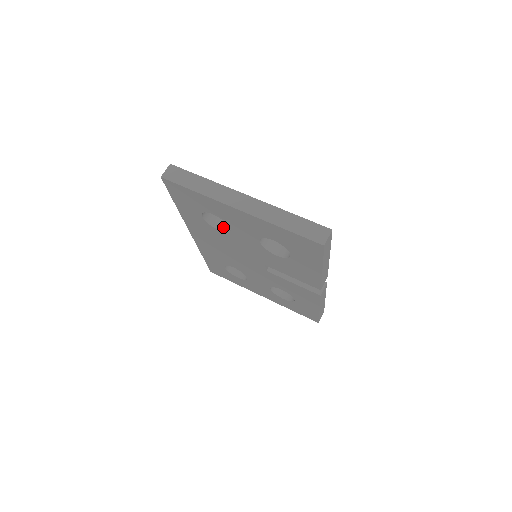
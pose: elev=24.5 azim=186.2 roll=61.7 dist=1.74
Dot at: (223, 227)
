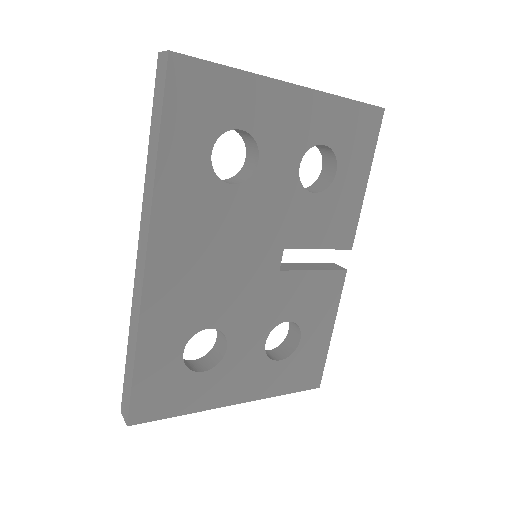
Dot at: (231, 182)
